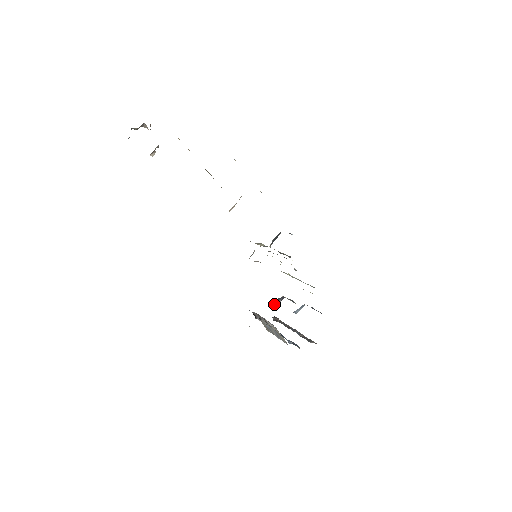
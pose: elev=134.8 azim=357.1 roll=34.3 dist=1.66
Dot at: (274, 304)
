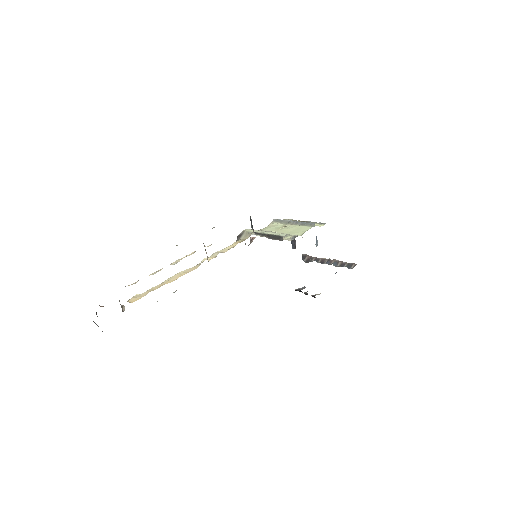
Dot at: (292, 246)
